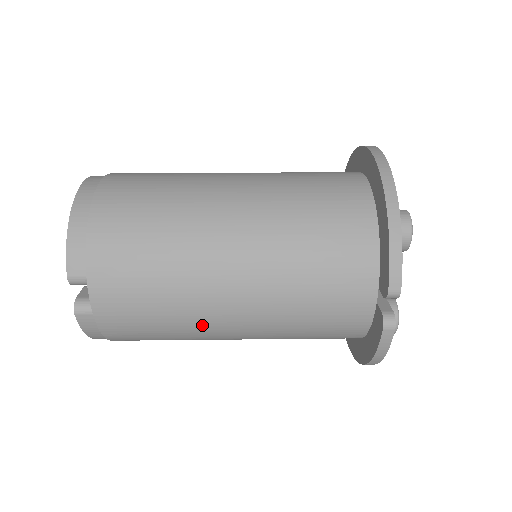
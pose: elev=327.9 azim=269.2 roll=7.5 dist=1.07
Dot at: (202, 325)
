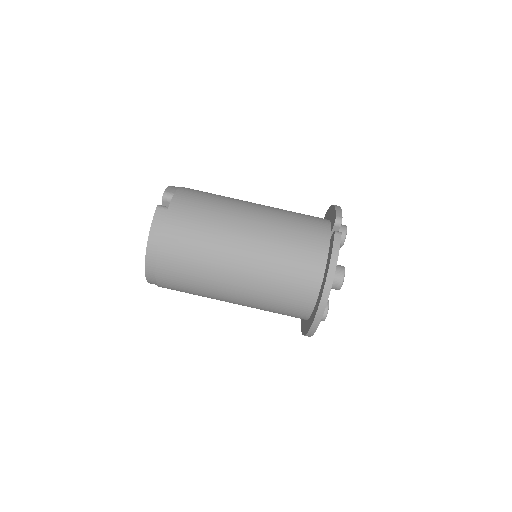
Dot at: occluded
